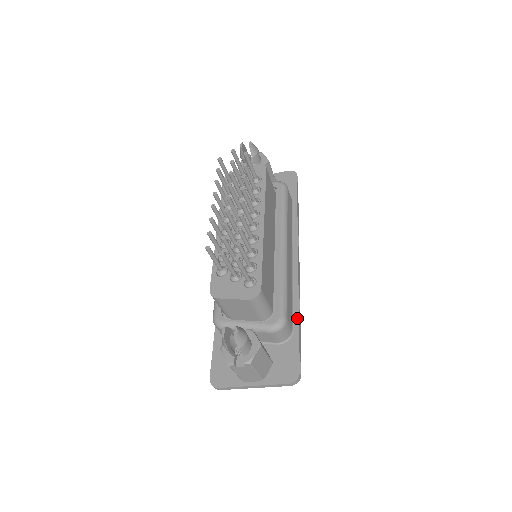
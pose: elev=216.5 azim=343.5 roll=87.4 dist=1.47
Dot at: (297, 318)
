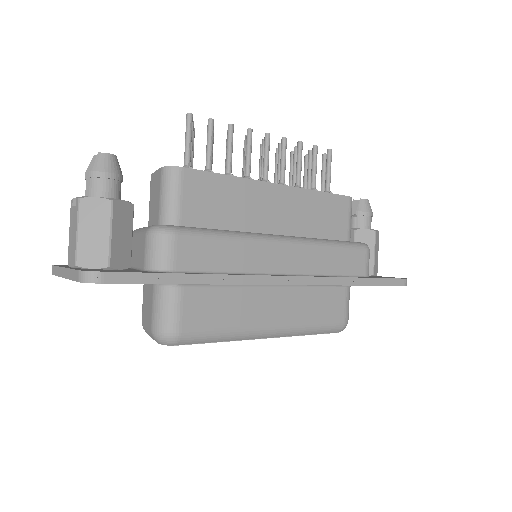
Dot at: (196, 273)
